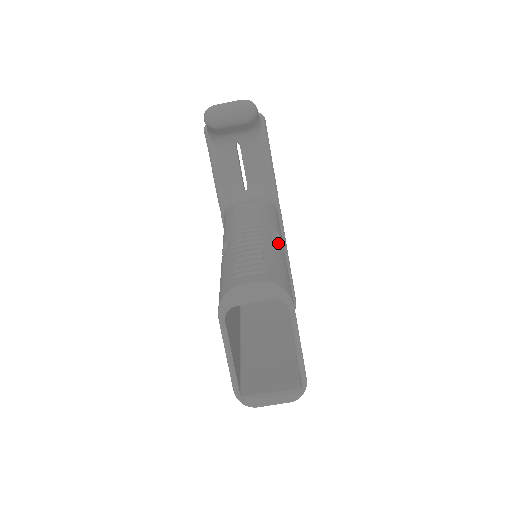
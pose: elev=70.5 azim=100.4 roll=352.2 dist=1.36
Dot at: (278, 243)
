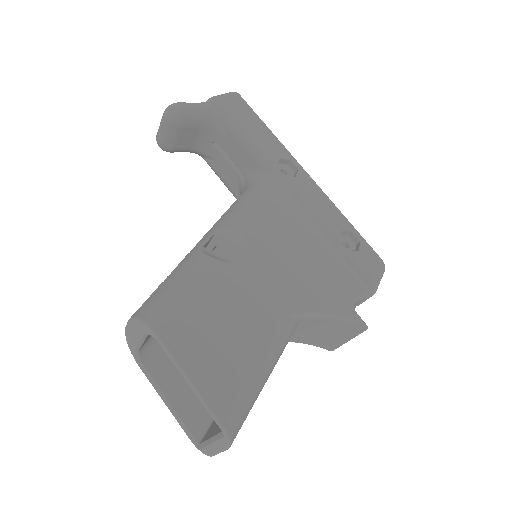
Dot at: (232, 240)
